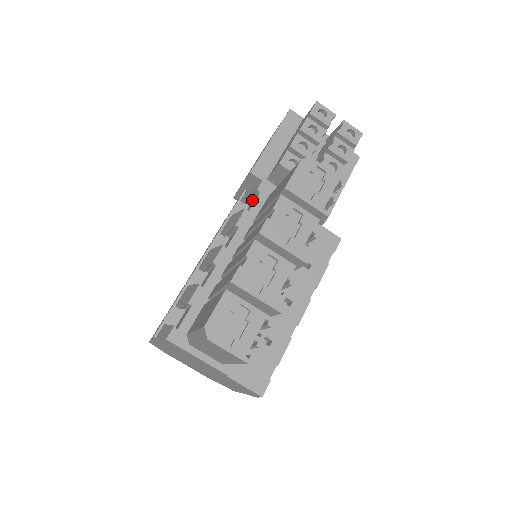
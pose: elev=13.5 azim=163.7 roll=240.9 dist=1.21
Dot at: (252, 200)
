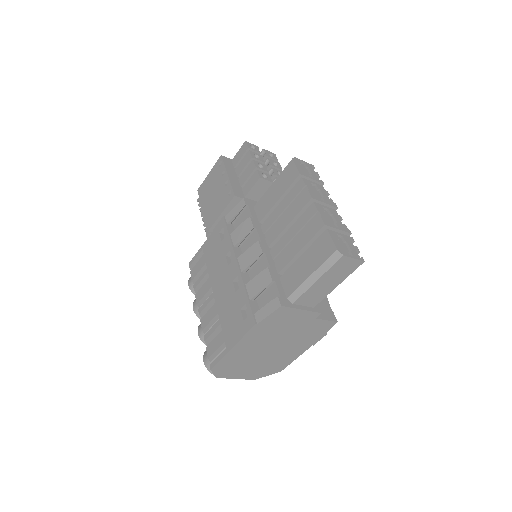
Dot at: (237, 218)
